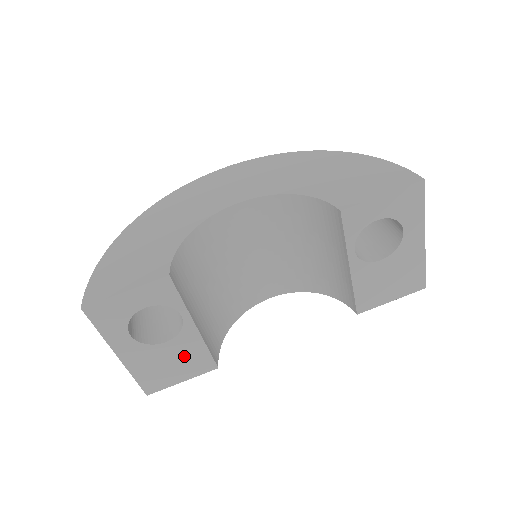
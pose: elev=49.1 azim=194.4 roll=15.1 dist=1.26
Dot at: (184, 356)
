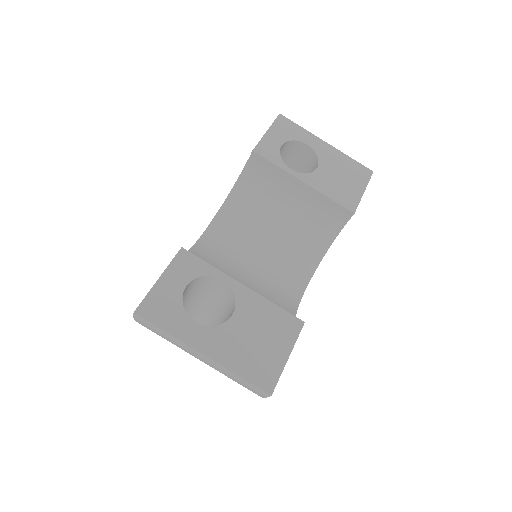
Dot at: (262, 323)
